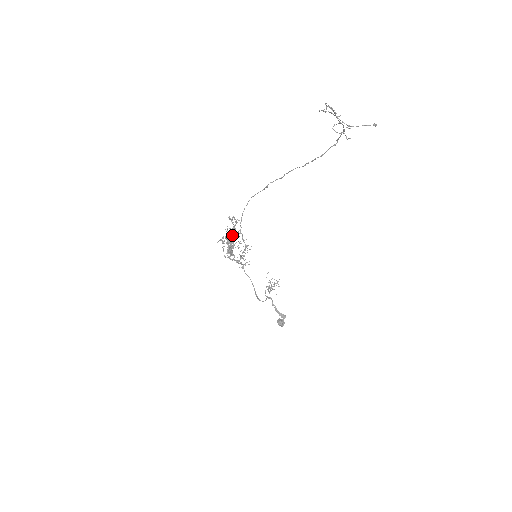
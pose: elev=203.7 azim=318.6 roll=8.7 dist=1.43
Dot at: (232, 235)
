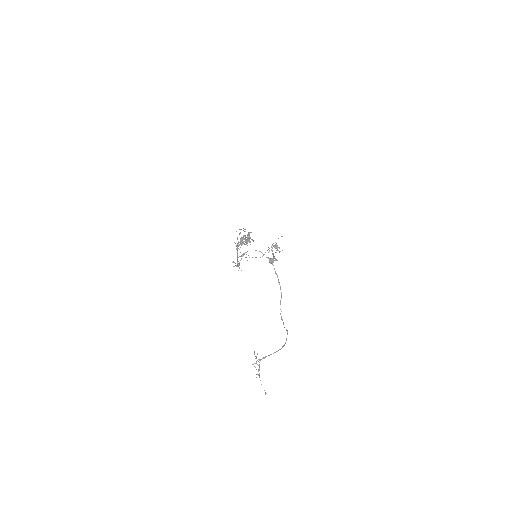
Dot at: (243, 243)
